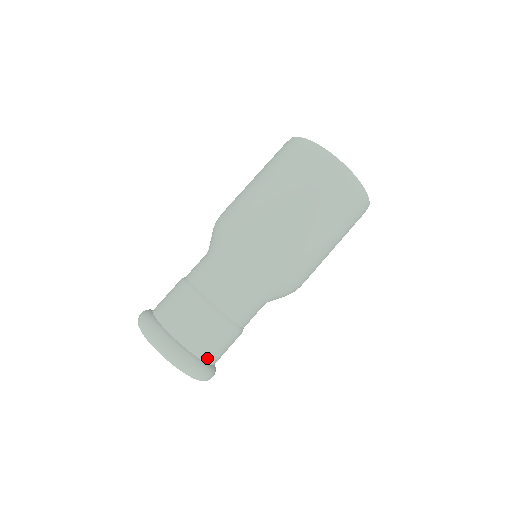
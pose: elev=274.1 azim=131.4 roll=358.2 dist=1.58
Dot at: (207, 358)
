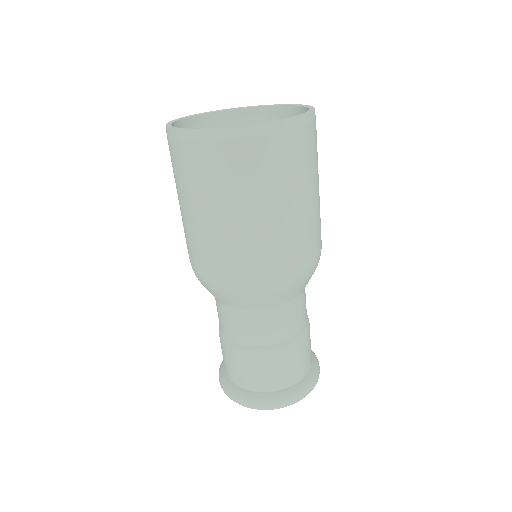
Dot at: (304, 372)
